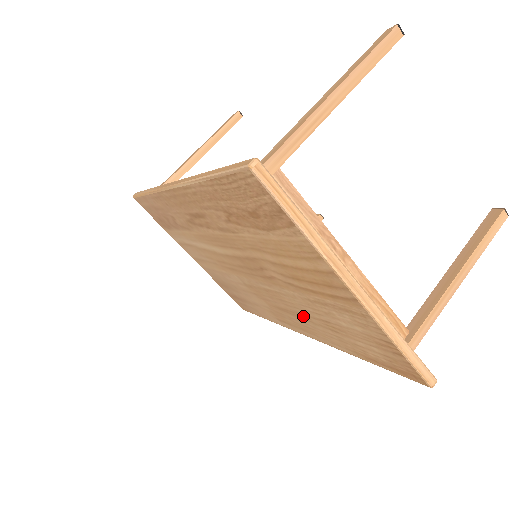
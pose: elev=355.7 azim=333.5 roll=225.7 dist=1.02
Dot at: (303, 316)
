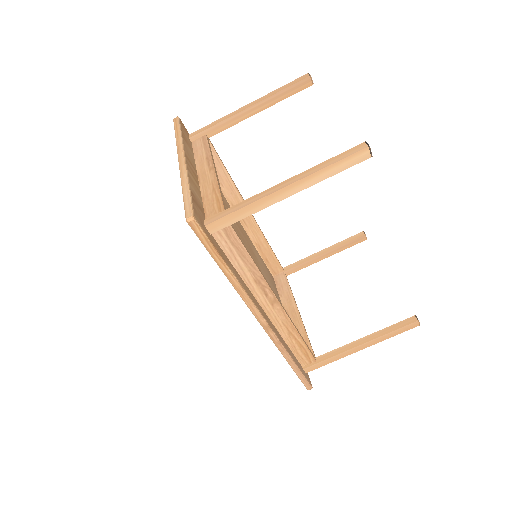
Dot at: occluded
